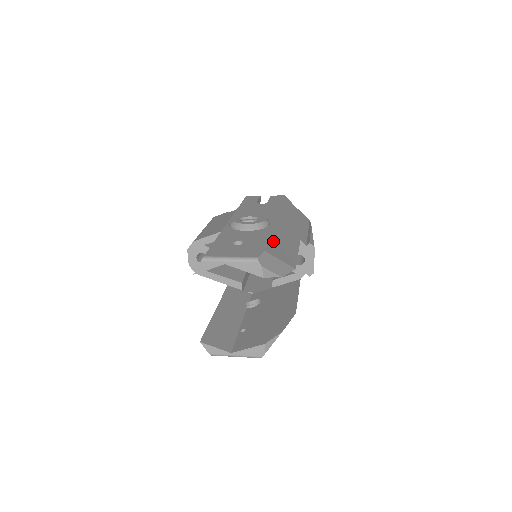
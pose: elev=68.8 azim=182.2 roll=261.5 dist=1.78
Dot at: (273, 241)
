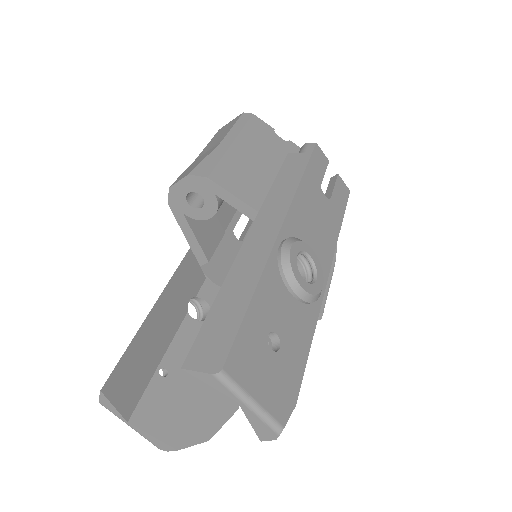
Dot at: occluded
